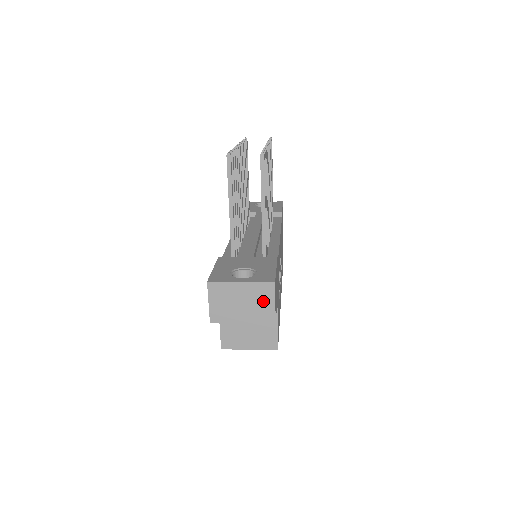
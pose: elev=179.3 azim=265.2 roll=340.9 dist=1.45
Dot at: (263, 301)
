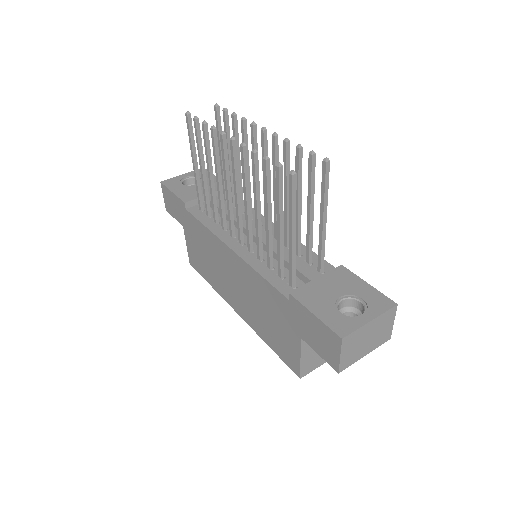
Dot at: (385, 326)
